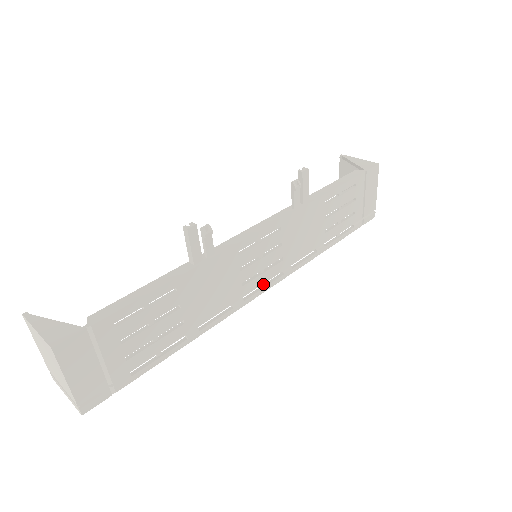
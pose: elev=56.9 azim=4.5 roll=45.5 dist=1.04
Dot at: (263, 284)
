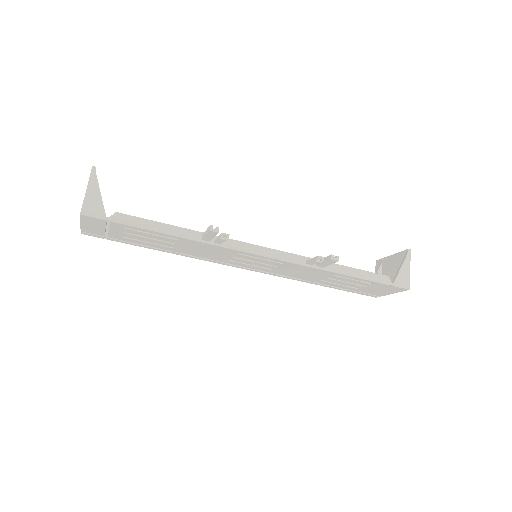
Dot at: (247, 266)
